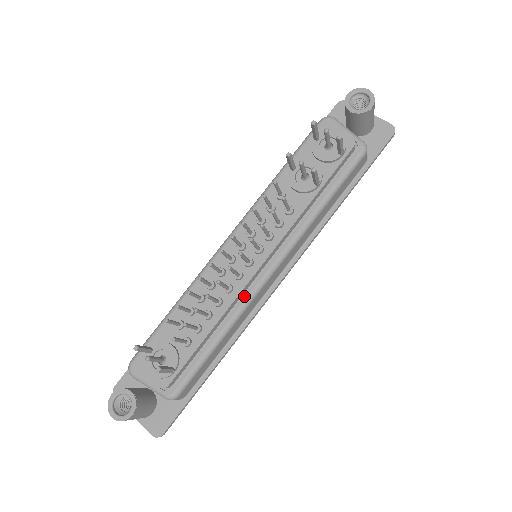
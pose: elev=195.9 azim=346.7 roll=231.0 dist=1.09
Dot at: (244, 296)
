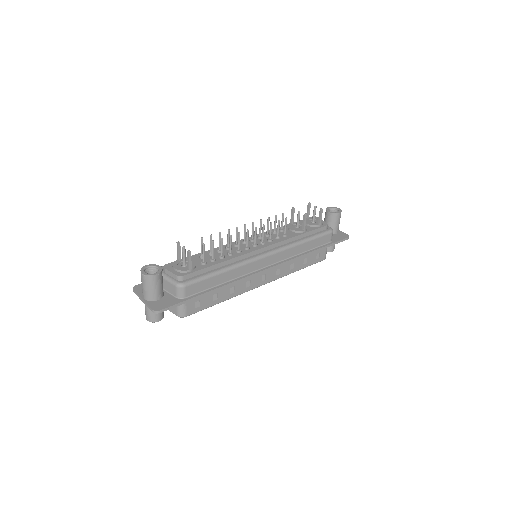
Dot at: (246, 258)
